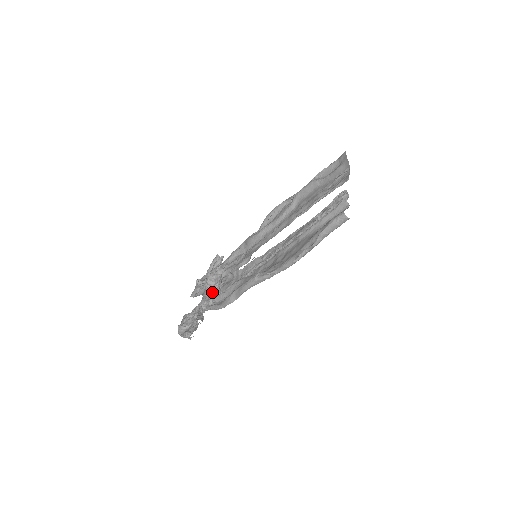
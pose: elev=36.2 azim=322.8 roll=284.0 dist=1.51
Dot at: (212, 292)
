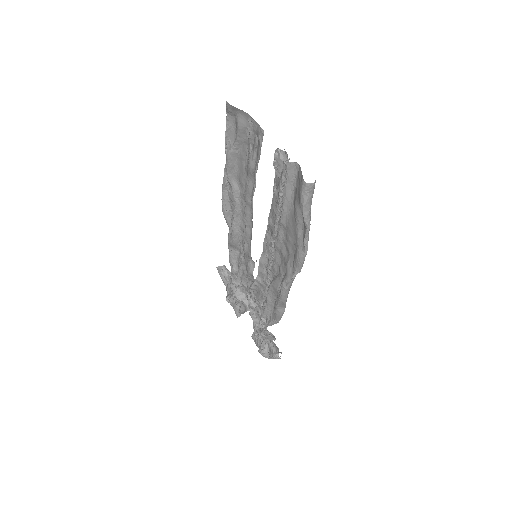
Dot at: (253, 307)
